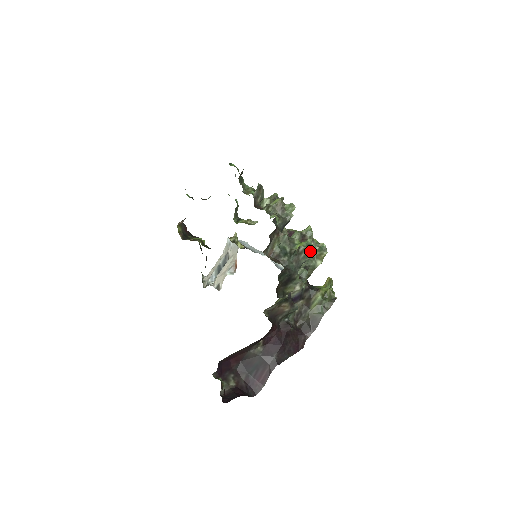
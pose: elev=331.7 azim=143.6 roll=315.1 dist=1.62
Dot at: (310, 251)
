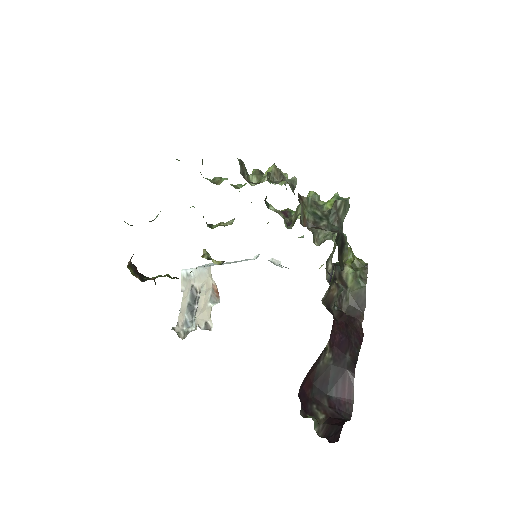
Dot at: (347, 203)
